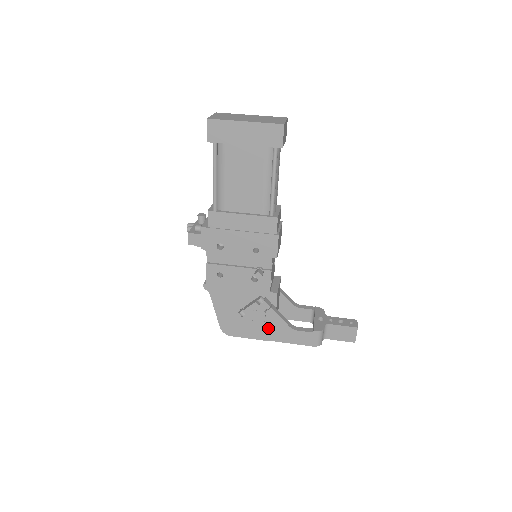
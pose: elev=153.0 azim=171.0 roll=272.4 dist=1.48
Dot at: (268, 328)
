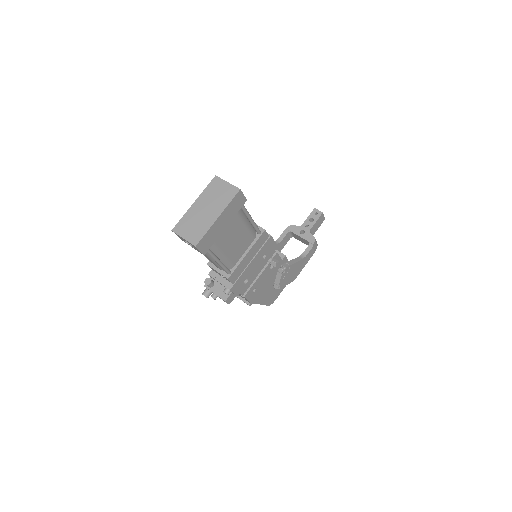
Dot at: (294, 274)
